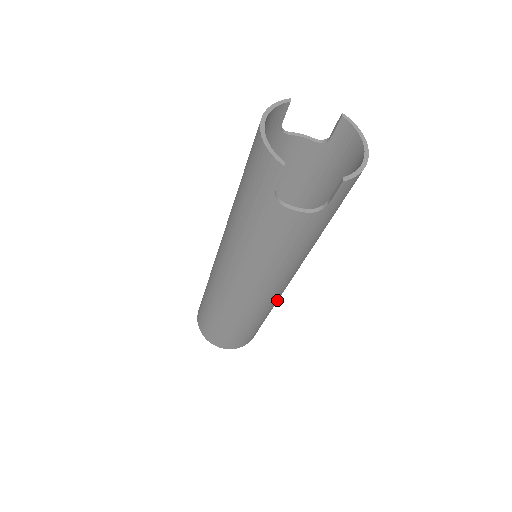
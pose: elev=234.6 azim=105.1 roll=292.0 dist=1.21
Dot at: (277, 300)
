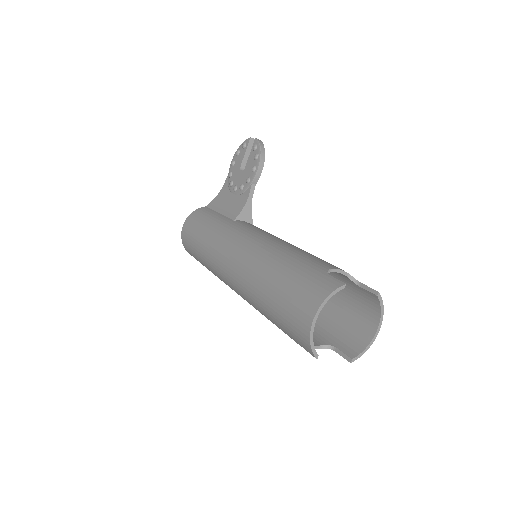
Dot at: occluded
